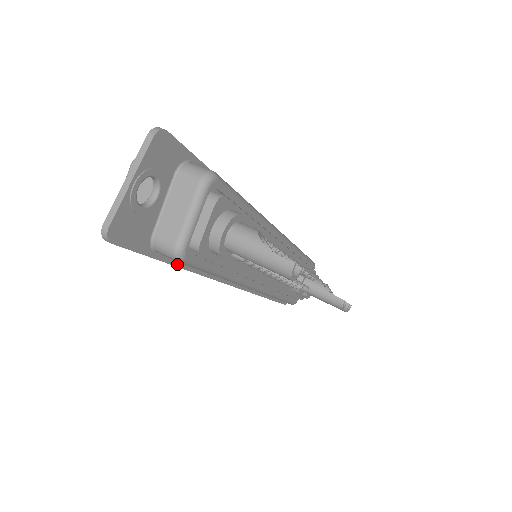
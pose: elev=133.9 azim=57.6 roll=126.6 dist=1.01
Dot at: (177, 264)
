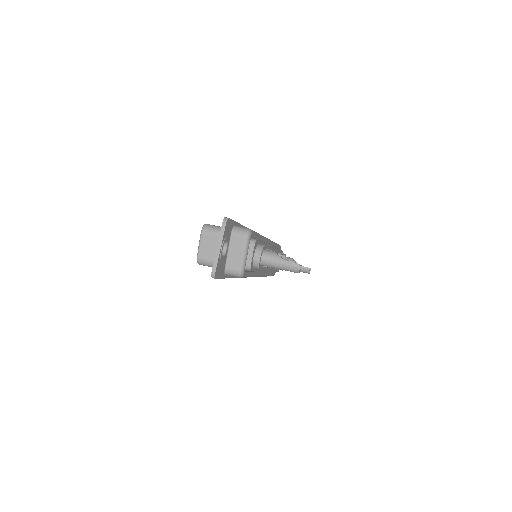
Dot at: (231, 277)
